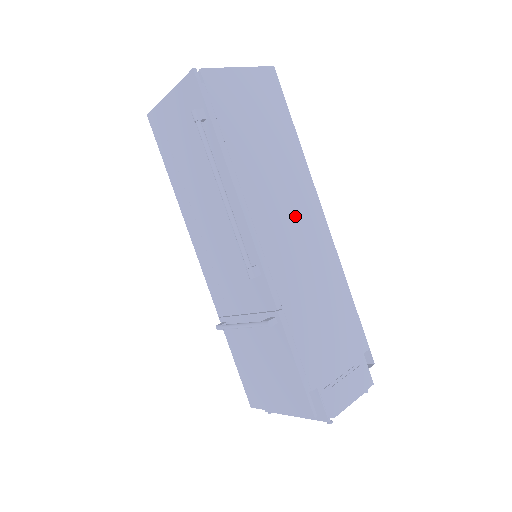
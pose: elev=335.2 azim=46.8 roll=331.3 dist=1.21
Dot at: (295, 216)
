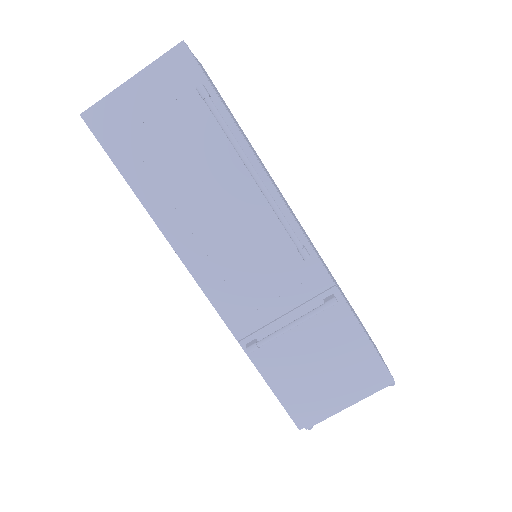
Dot at: occluded
